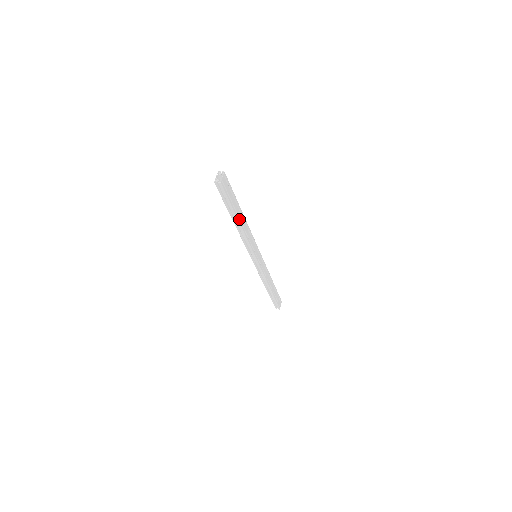
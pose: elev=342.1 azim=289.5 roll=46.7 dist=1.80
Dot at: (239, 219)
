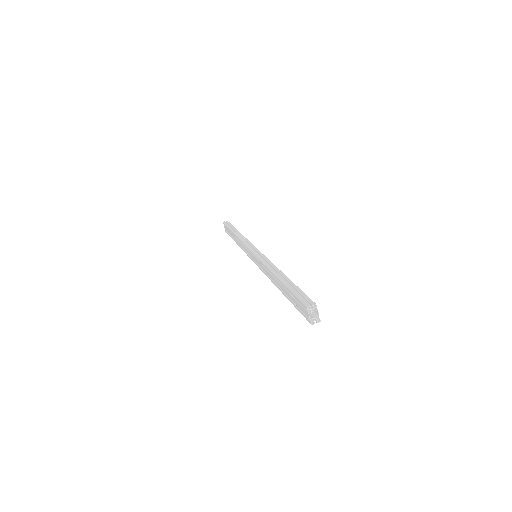
Dot at: occluded
